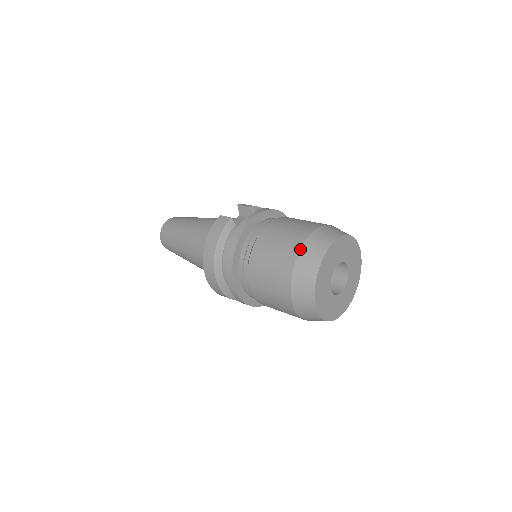
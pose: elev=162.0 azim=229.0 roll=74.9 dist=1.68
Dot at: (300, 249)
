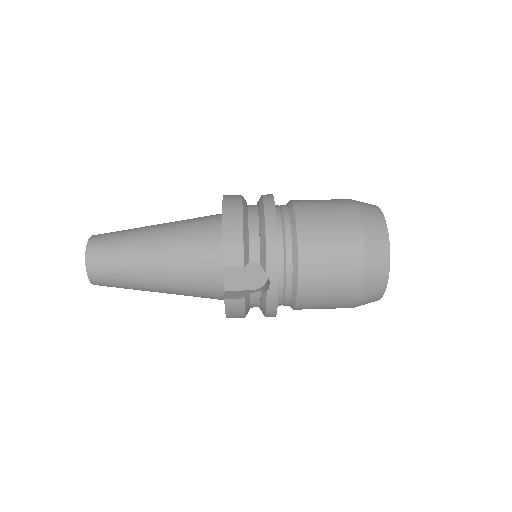
Dot at: (359, 302)
